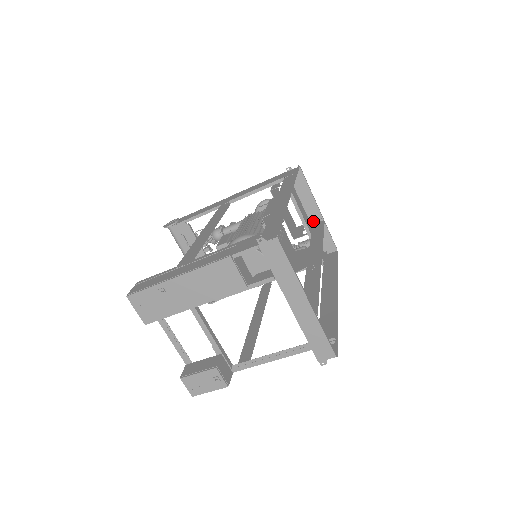
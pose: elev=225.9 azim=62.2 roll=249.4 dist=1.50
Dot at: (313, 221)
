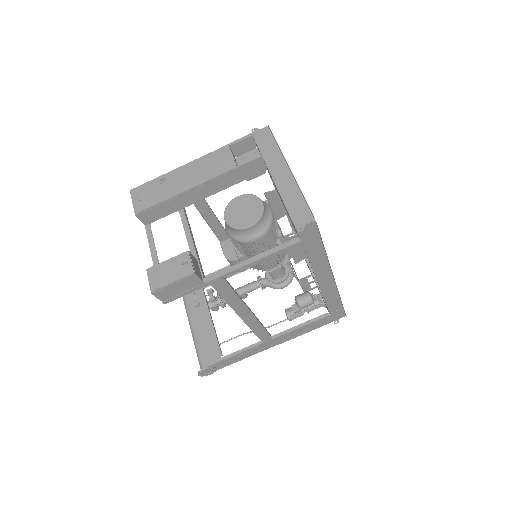
Dot at: occluded
